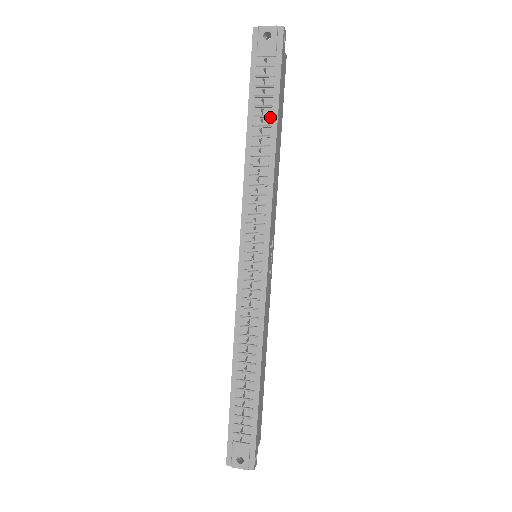
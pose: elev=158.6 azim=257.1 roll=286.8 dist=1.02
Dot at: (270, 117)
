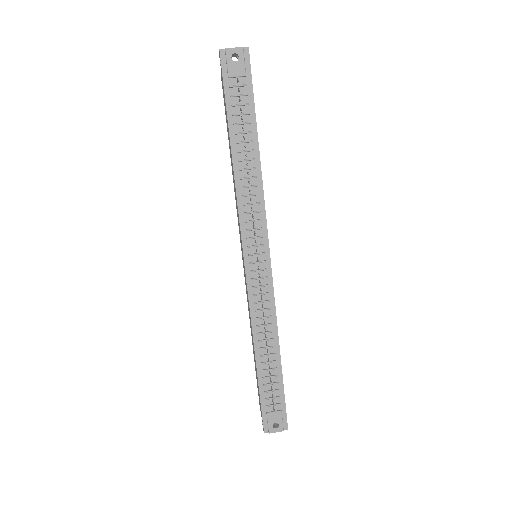
Dot at: (251, 133)
